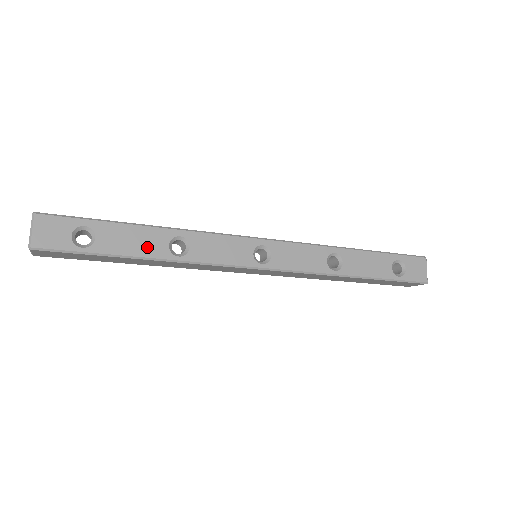
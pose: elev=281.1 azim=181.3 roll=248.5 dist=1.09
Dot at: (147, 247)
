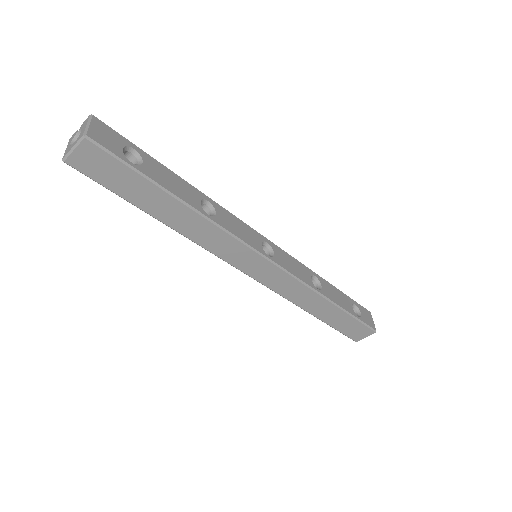
Dot at: (184, 193)
